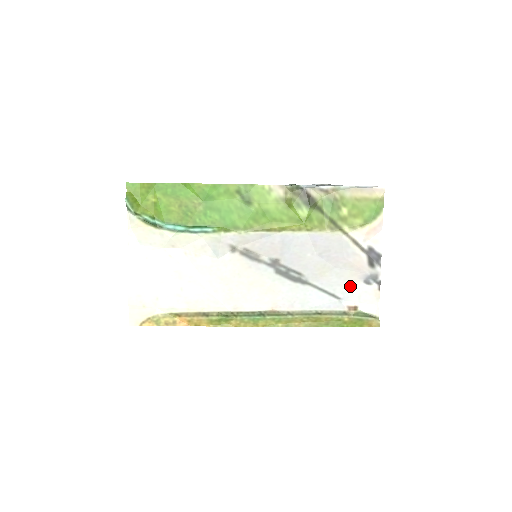
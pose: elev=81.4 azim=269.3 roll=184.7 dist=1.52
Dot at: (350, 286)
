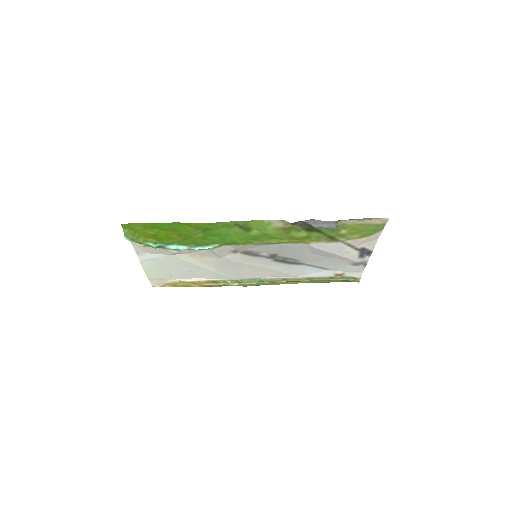
Dot at: (339, 266)
